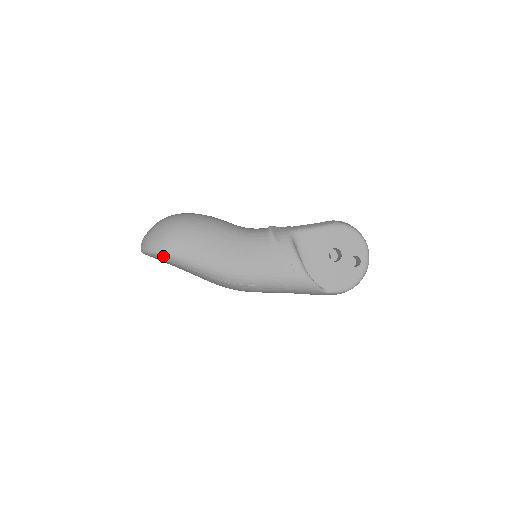
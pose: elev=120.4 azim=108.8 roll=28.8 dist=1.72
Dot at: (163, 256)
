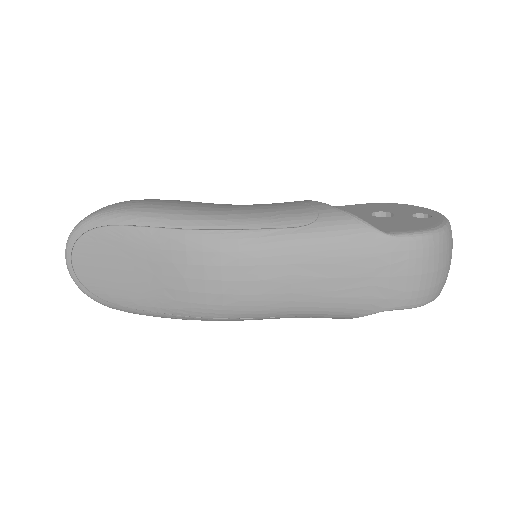
Dot at: (94, 219)
